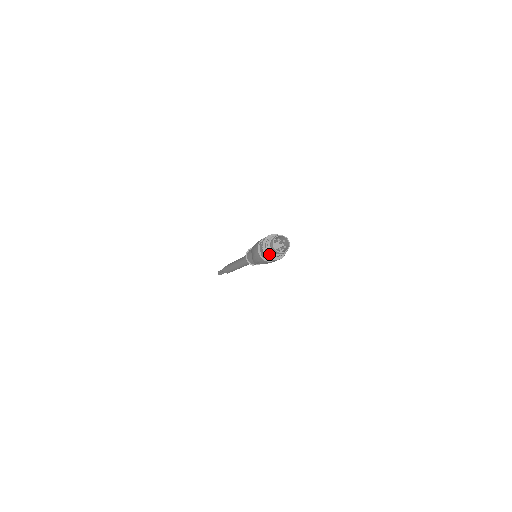
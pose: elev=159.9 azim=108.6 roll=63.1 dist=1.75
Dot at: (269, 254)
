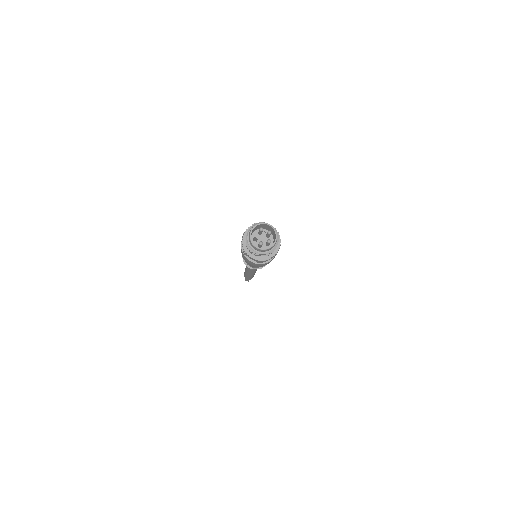
Dot at: (250, 250)
